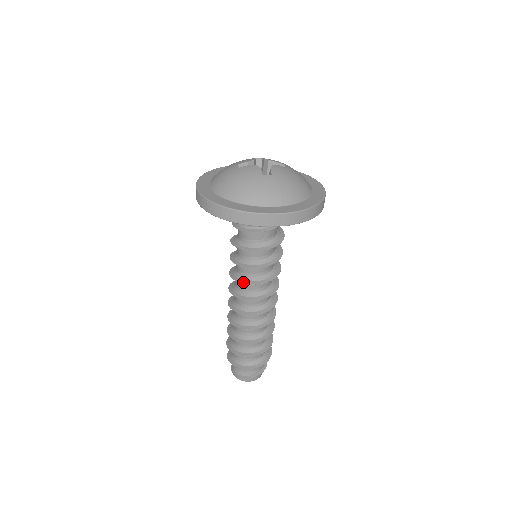
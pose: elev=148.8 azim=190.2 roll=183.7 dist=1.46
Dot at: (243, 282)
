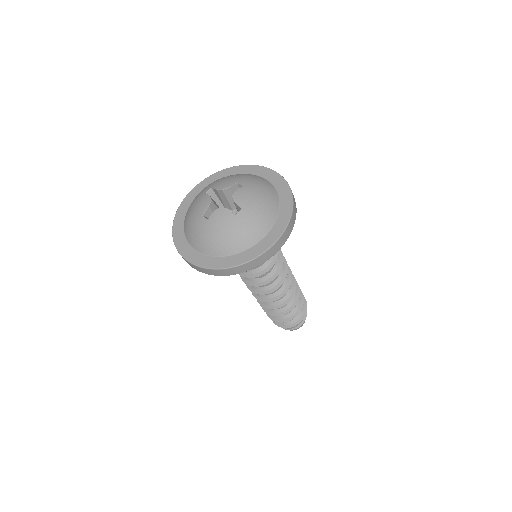
Dot at: (263, 284)
